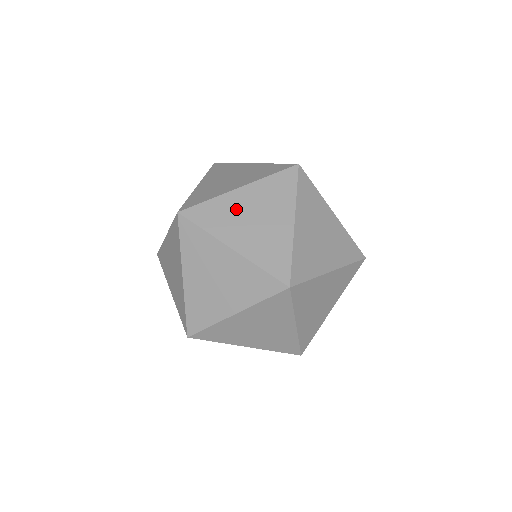
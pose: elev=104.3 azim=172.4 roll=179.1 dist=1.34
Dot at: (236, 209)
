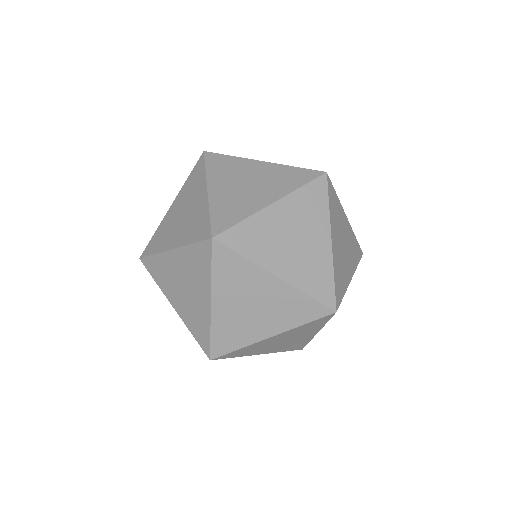
Dot at: (171, 221)
